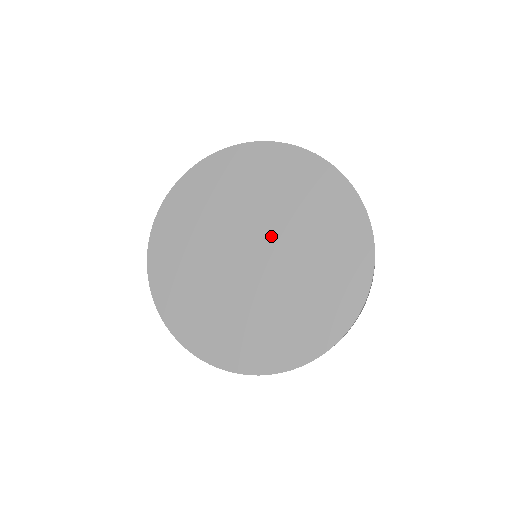
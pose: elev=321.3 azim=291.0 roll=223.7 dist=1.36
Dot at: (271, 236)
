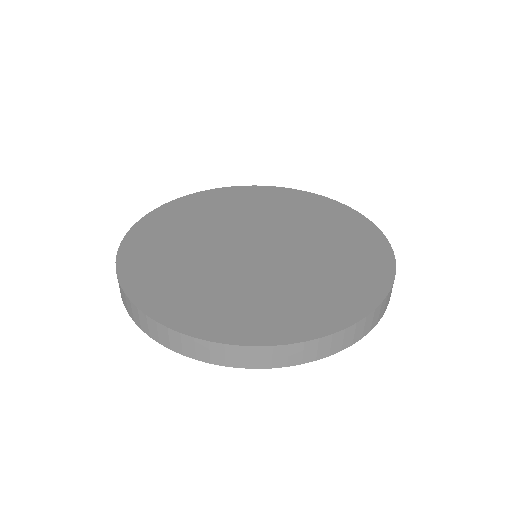
Dot at: (269, 232)
